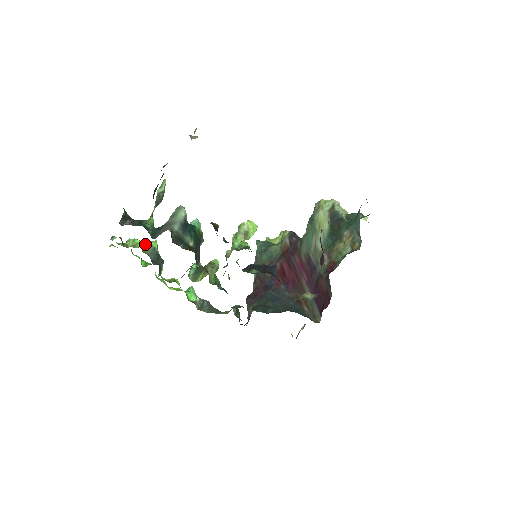
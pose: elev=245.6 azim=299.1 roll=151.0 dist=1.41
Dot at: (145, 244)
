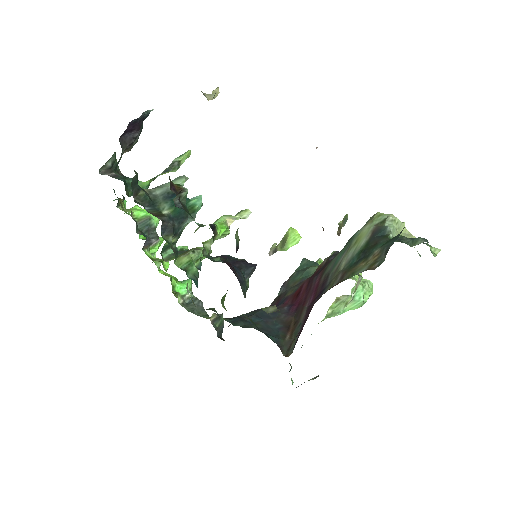
Dot at: (143, 212)
